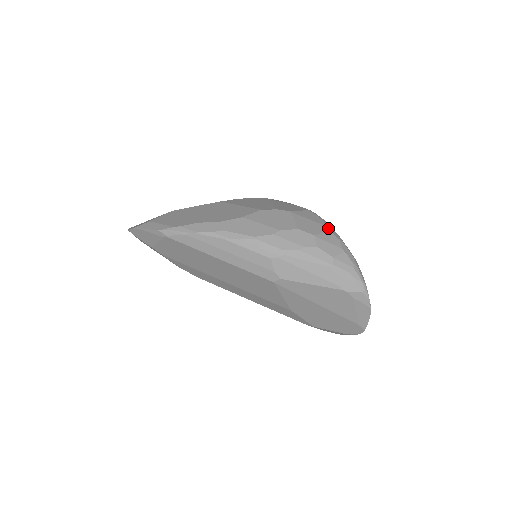
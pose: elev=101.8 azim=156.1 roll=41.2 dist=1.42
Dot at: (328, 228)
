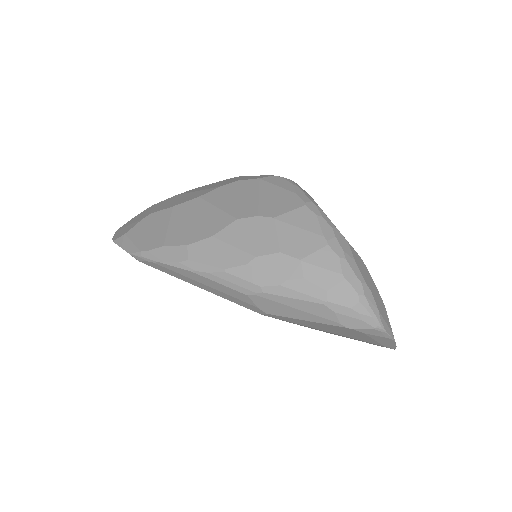
Dot at: (325, 240)
